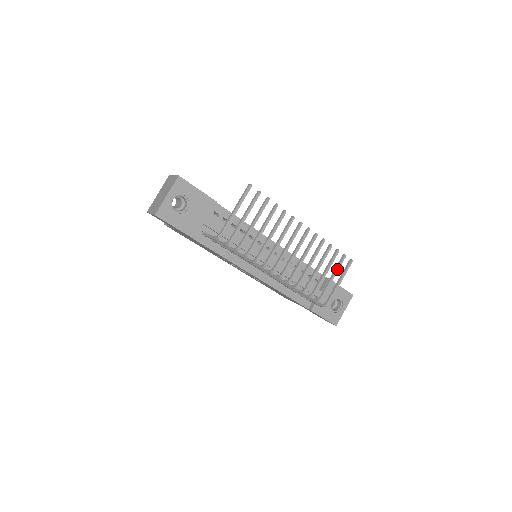
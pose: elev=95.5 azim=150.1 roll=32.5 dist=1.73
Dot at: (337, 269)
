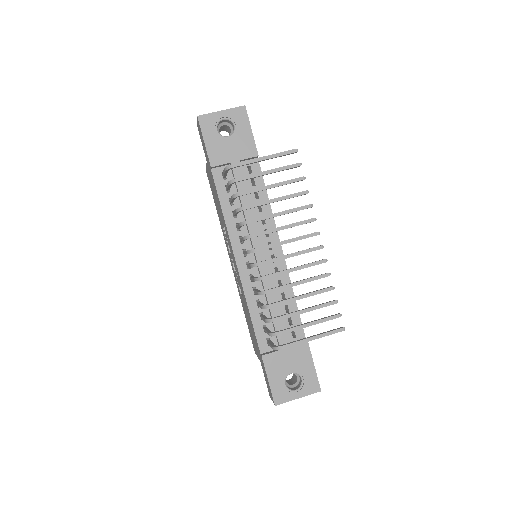
Dot at: (321, 320)
